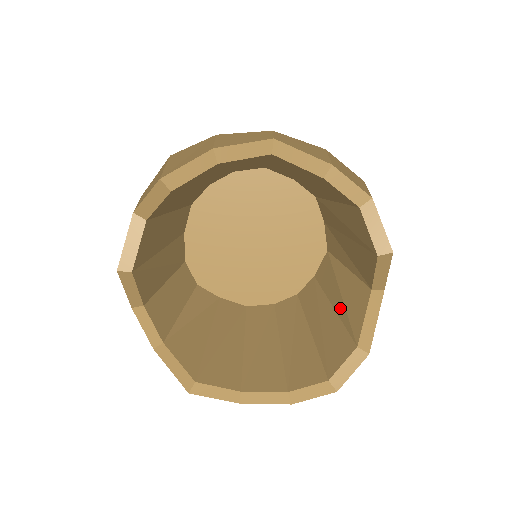
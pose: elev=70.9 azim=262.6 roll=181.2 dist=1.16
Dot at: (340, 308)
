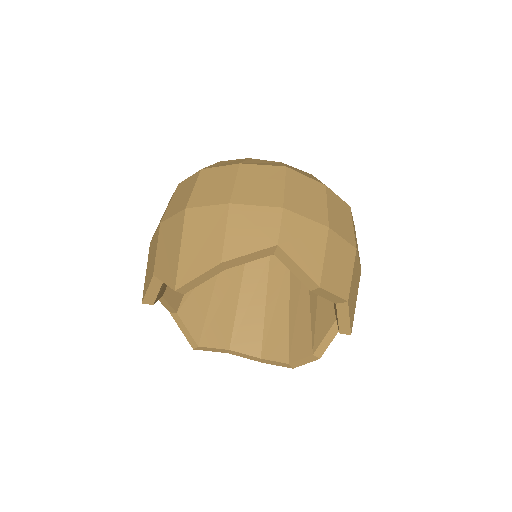
Dot at: (313, 309)
